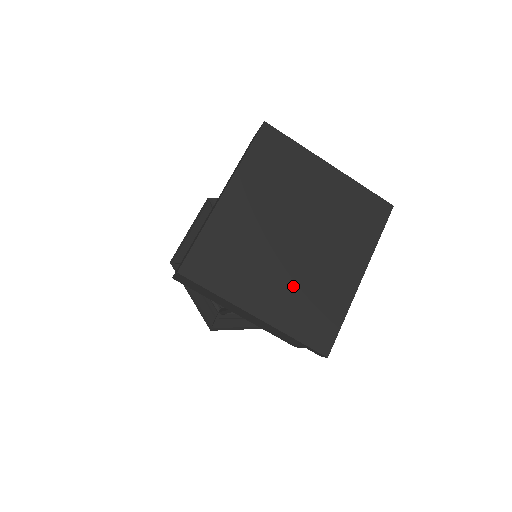
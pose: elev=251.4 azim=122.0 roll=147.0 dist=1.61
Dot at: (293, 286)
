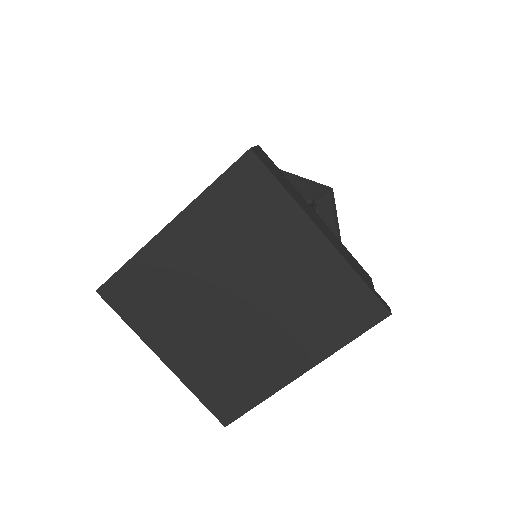
Dot at: (213, 350)
